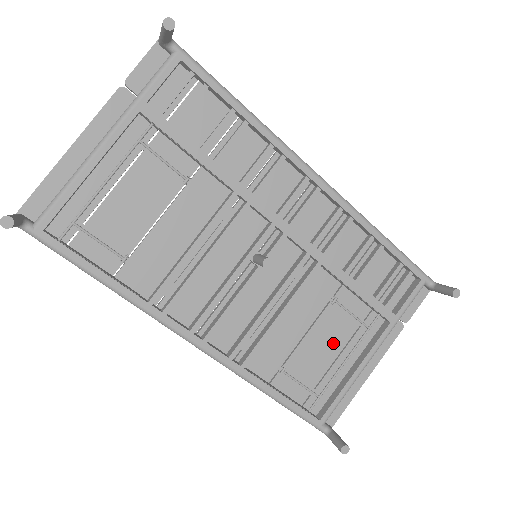
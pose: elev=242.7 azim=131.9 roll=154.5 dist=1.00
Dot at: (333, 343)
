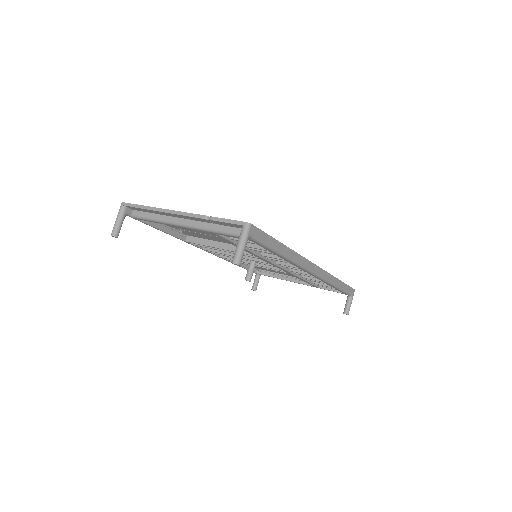
Dot at: occluded
